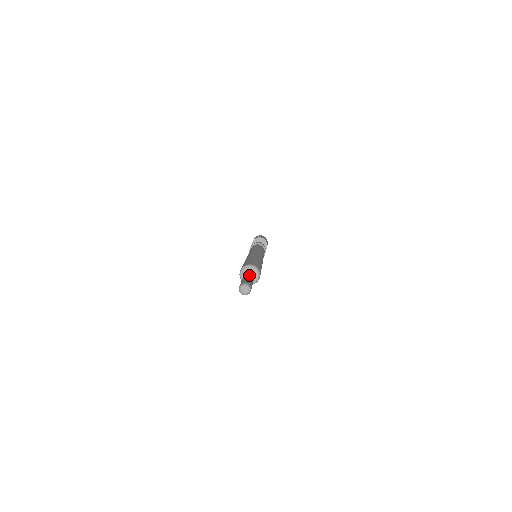
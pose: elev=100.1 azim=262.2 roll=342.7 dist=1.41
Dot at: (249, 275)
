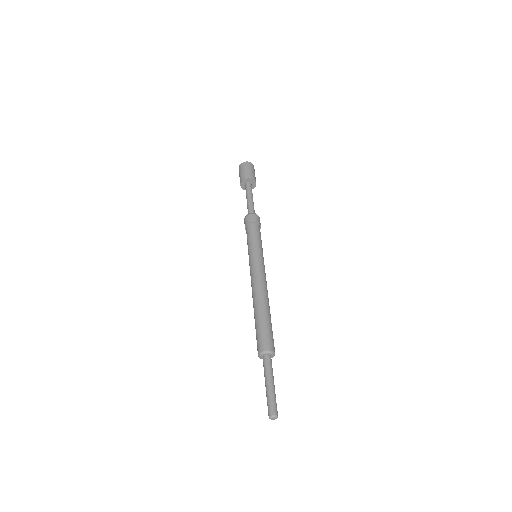
Dot at: (270, 380)
